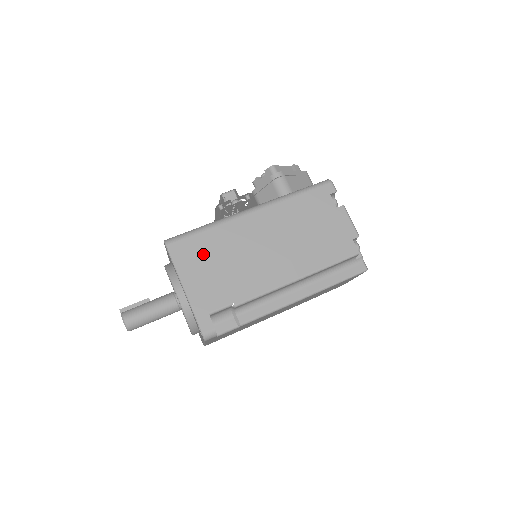
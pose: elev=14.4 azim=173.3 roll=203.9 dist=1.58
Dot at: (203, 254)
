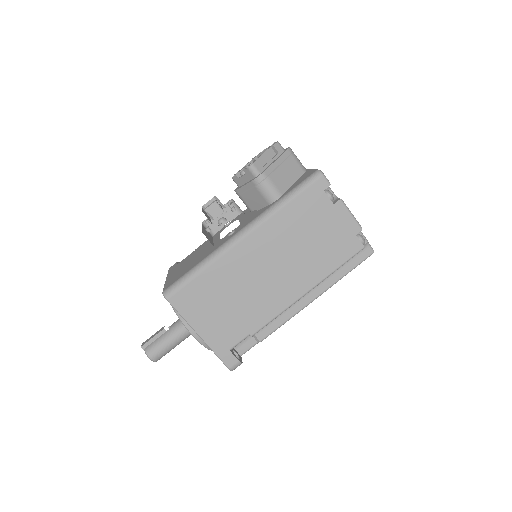
Dot at: (207, 297)
